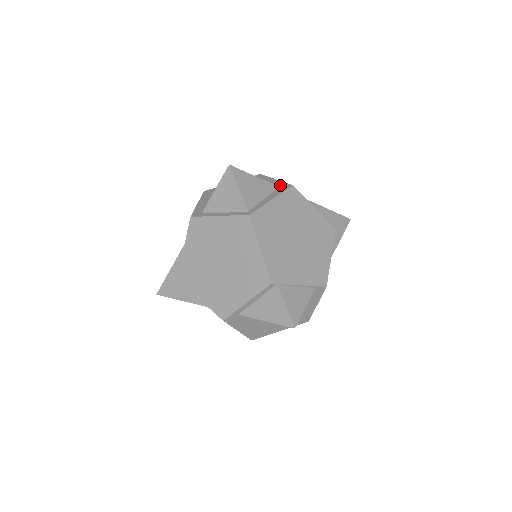
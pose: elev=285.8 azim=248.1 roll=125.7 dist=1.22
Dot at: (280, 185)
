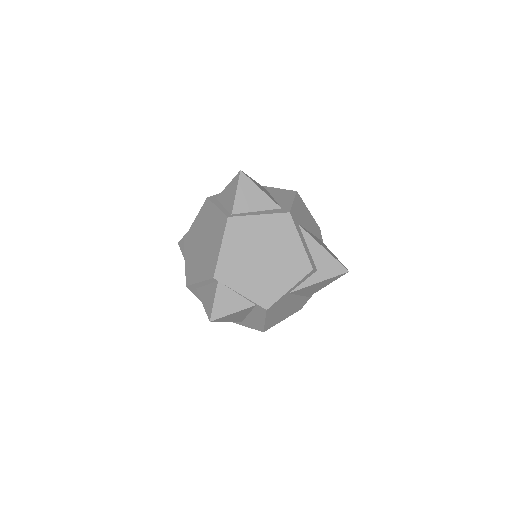
Dot at: (285, 207)
